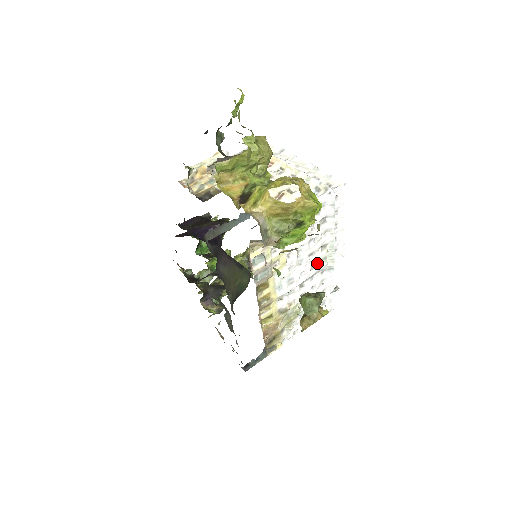
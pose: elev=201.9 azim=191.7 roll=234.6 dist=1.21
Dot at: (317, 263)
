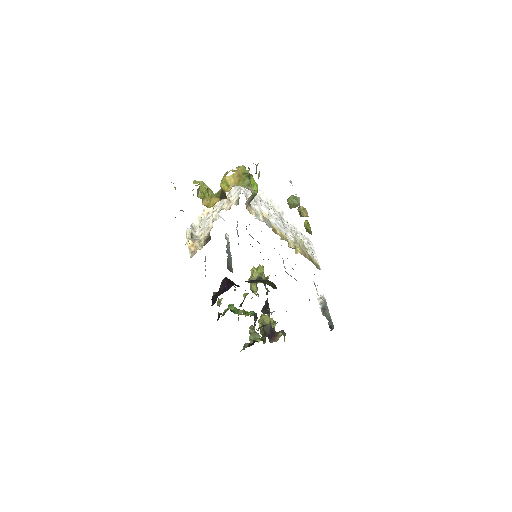
Dot at: (276, 213)
